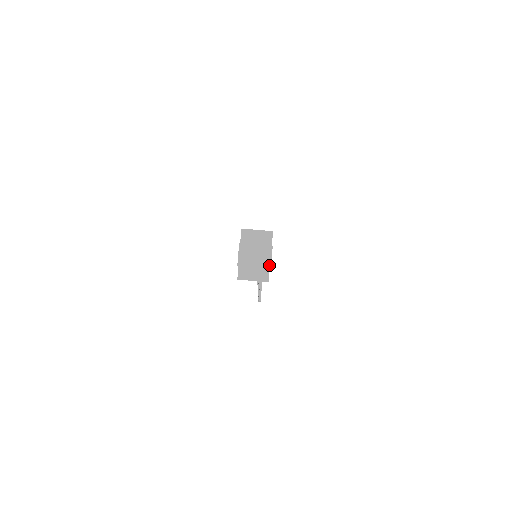
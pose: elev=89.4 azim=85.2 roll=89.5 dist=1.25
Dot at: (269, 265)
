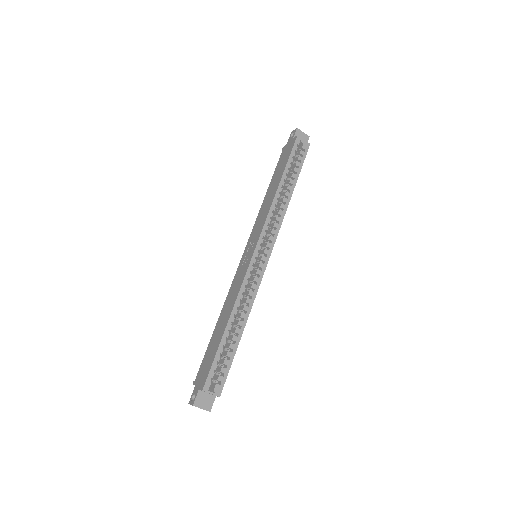
Dot at: occluded
